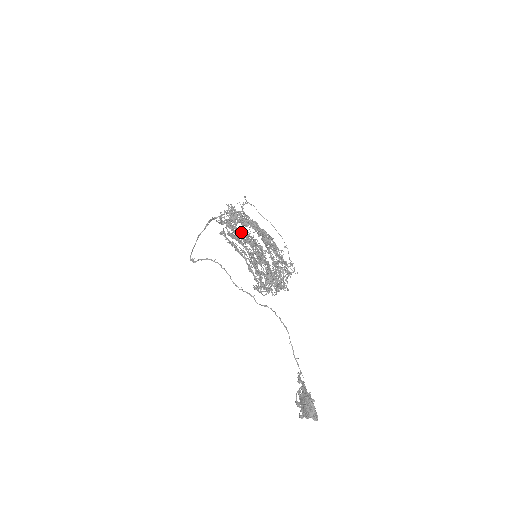
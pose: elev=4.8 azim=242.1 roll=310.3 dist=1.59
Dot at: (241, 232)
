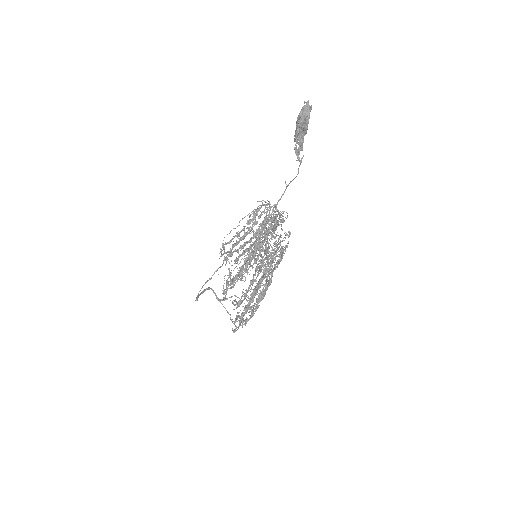
Dot at: (240, 268)
